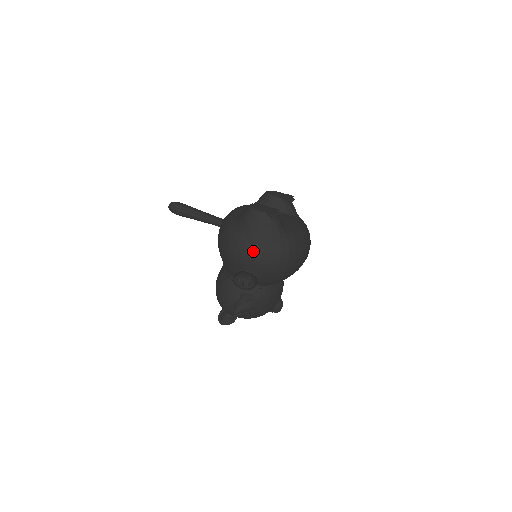
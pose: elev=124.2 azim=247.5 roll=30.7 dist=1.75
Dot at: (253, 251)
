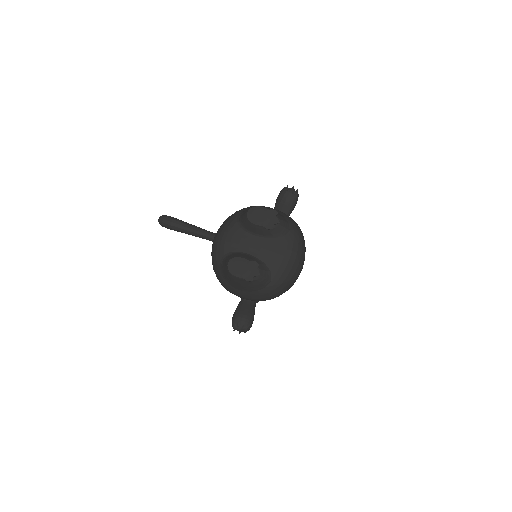
Dot at: (243, 297)
